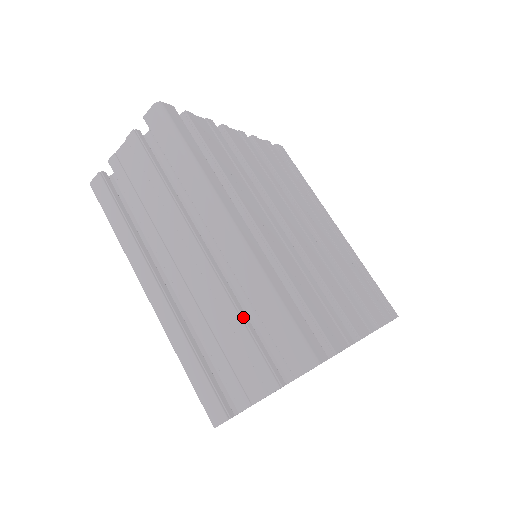
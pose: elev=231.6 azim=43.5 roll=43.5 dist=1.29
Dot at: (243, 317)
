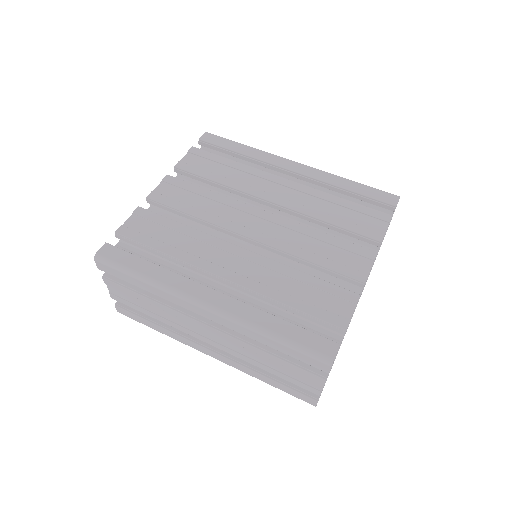
Dot at: (269, 351)
